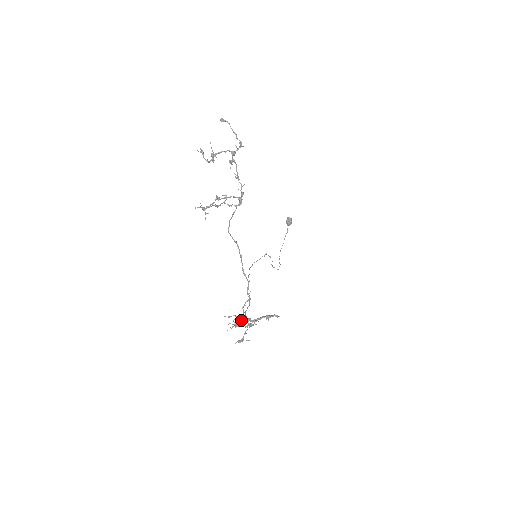
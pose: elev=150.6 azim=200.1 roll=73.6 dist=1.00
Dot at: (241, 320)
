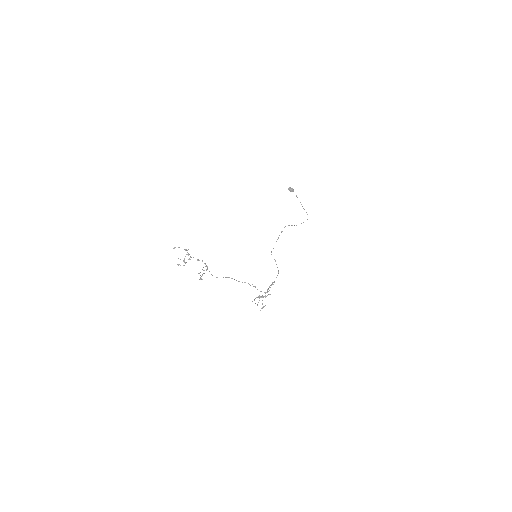
Dot at: (259, 298)
